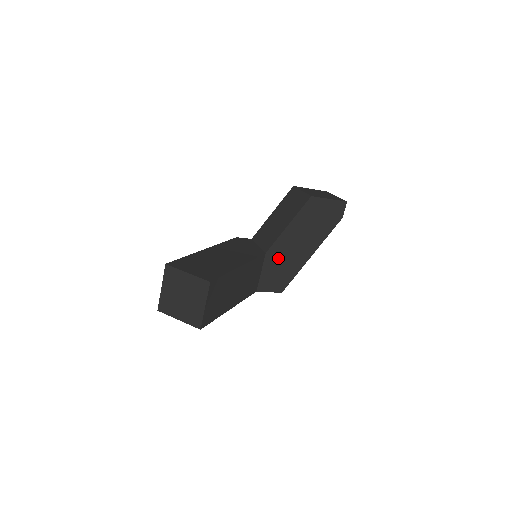
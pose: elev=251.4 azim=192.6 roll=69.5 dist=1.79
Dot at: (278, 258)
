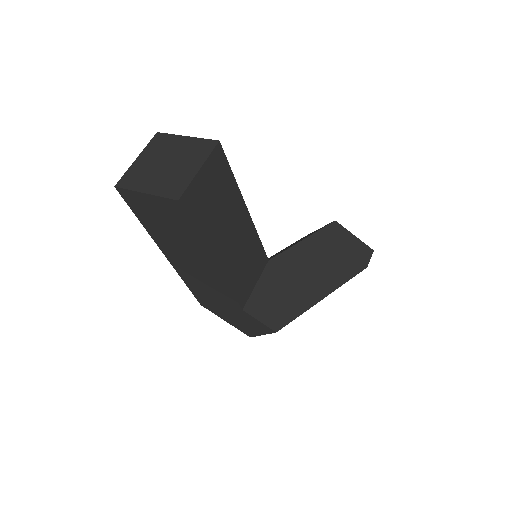
Dot at: (282, 276)
